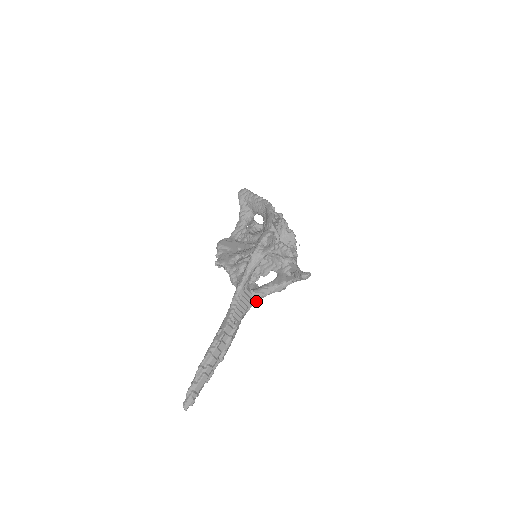
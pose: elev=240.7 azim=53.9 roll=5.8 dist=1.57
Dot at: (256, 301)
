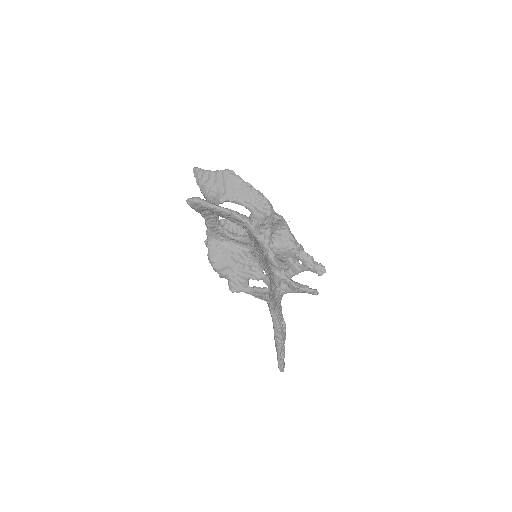
Dot at: occluded
